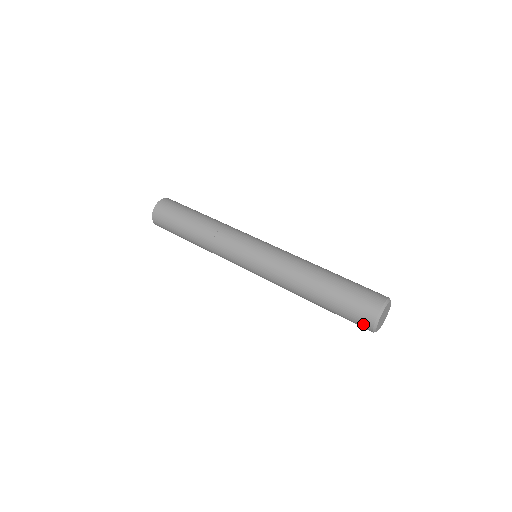
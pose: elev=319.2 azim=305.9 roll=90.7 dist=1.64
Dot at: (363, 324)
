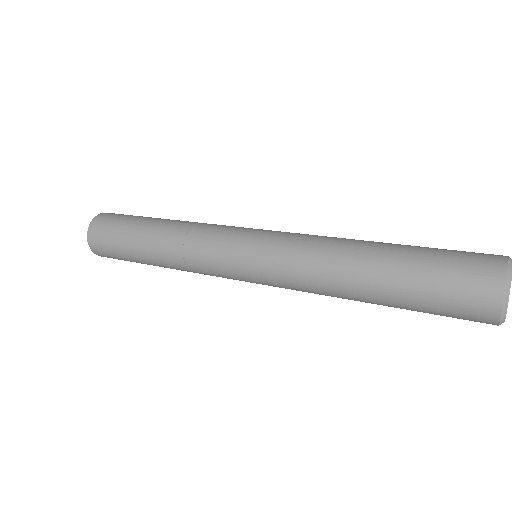
Dot at: (479, 305)
